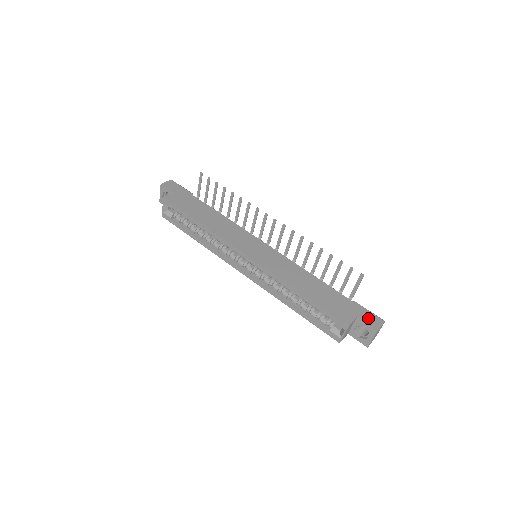
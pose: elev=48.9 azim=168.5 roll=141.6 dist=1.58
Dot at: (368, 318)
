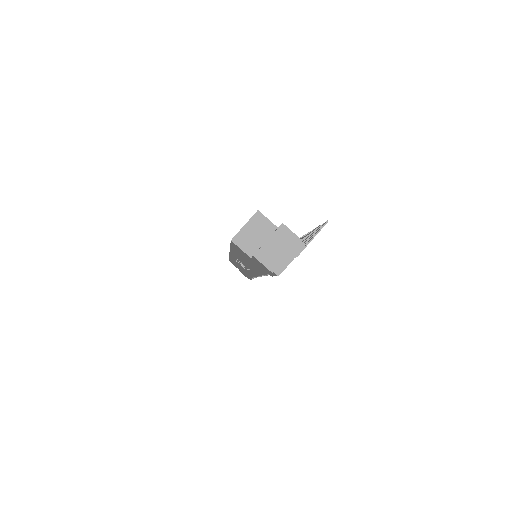
Dot at: occluded
